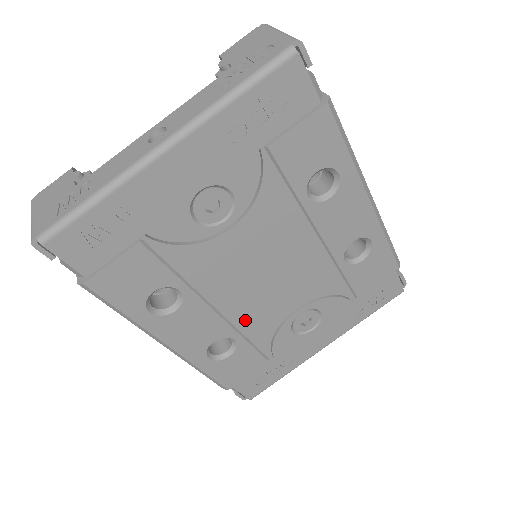
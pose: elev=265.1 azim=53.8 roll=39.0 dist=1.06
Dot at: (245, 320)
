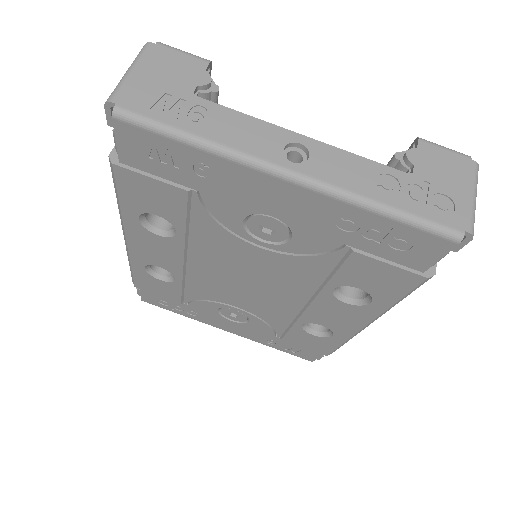
Dot at: (197, 279)
